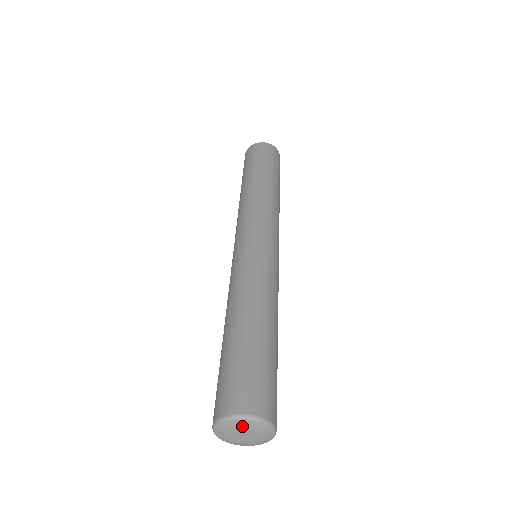
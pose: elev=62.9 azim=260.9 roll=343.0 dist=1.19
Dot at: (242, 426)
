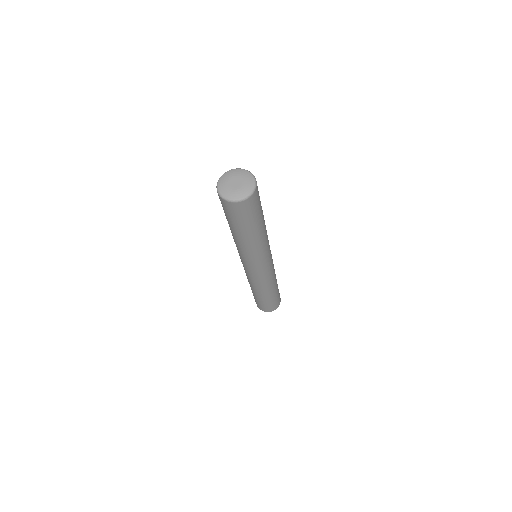
Dot at: (247, 176)
